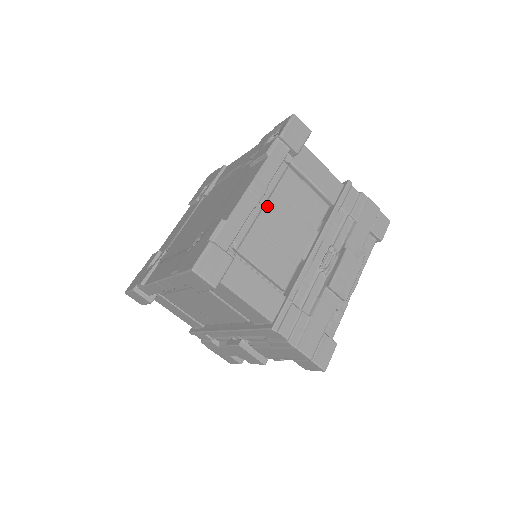
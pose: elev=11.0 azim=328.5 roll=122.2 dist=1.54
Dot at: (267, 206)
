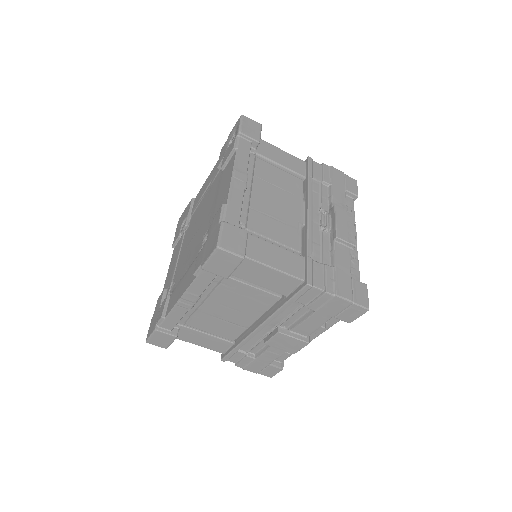
Dot at: (253, 189)
